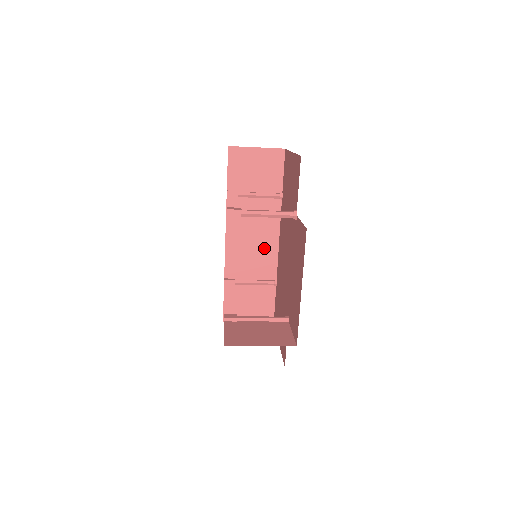
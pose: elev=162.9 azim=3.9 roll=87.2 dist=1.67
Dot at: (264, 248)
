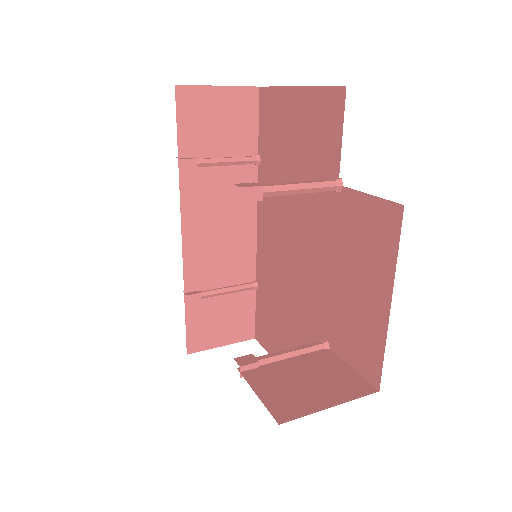
Dot at: (237, 239)
